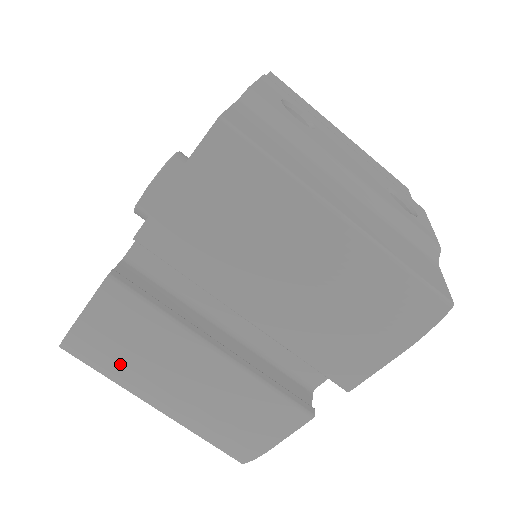
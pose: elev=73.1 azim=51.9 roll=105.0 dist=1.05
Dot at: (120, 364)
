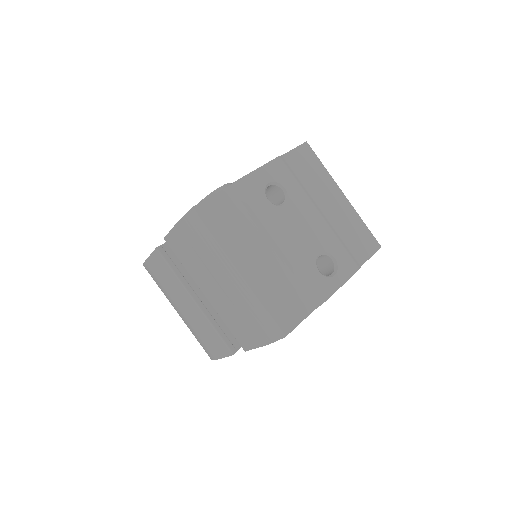
Dot at: (162, 286)
